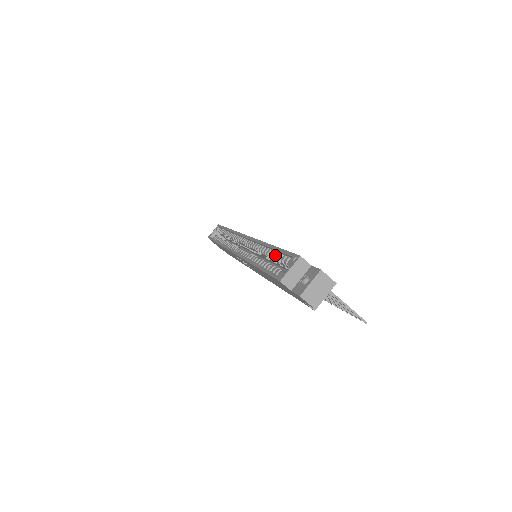
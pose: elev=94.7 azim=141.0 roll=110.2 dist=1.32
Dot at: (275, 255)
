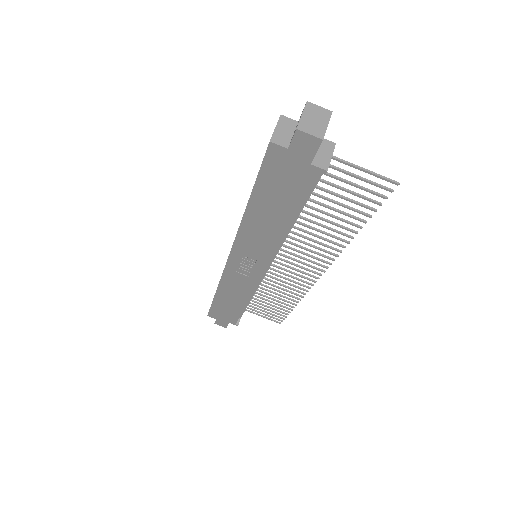
Dot at: occluded
